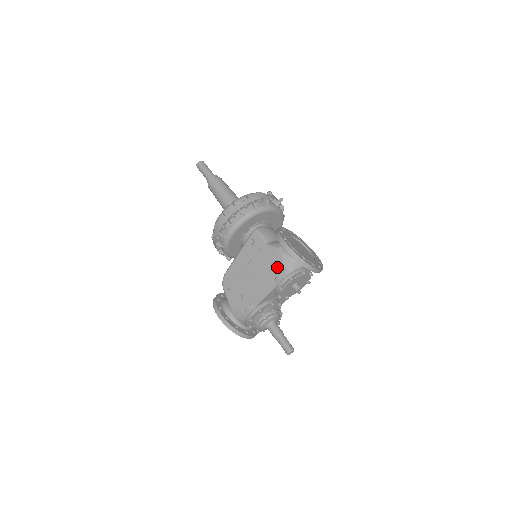
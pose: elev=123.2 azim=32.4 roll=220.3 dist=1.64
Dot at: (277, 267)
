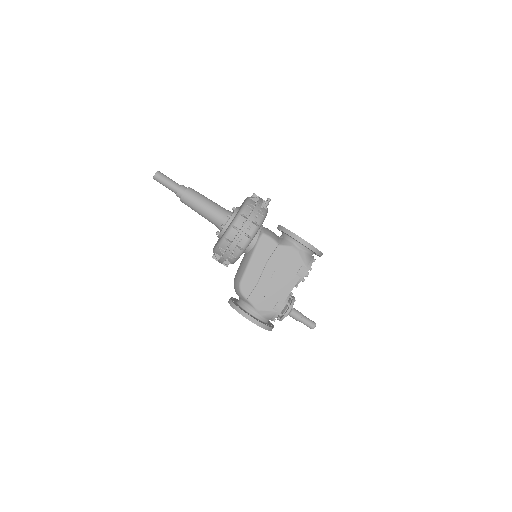
Dot at: (296, 262)
